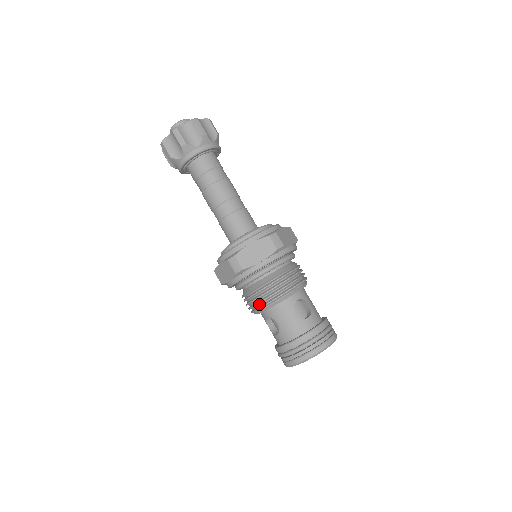
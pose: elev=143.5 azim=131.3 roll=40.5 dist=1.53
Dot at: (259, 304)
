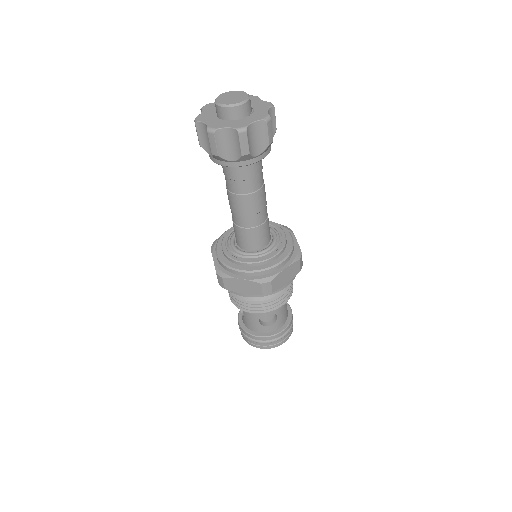
Dot at: occluded
